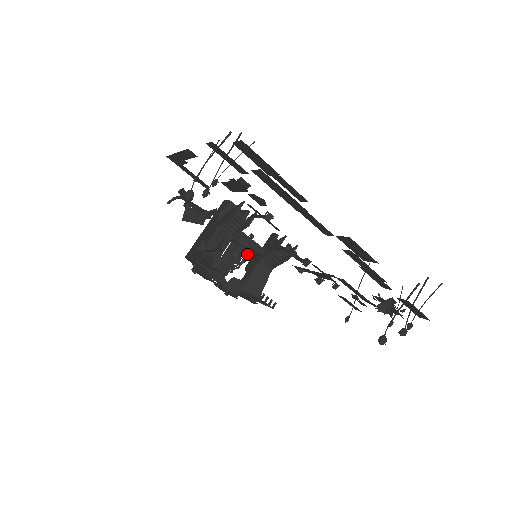
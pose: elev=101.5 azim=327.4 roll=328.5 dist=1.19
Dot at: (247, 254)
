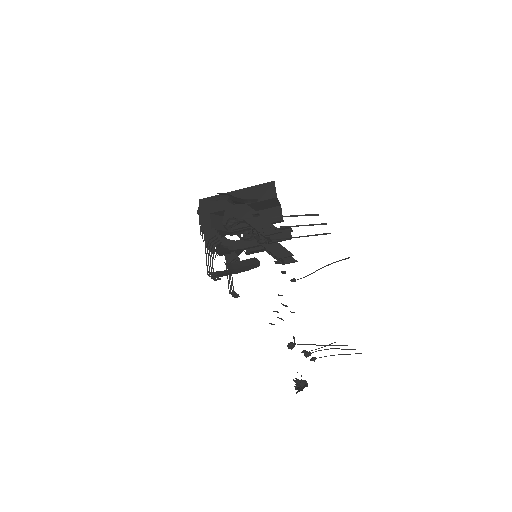
Dot at: (253, 238)
